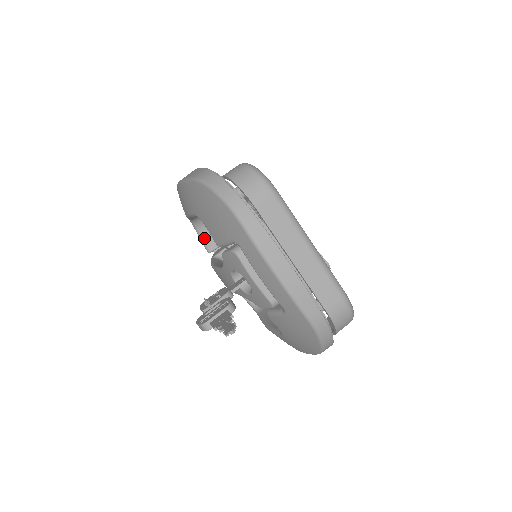
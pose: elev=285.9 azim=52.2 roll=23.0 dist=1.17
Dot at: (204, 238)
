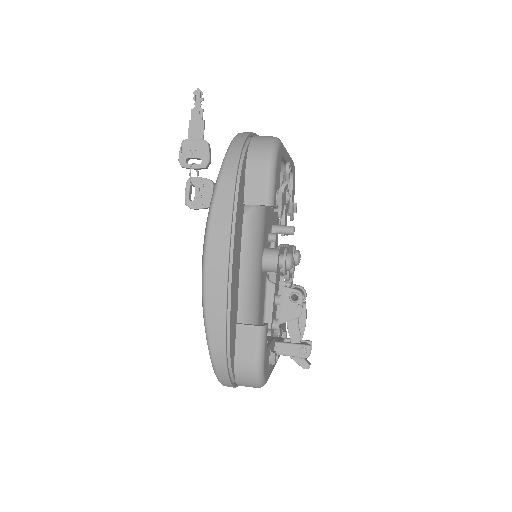
Dot at: occluded
